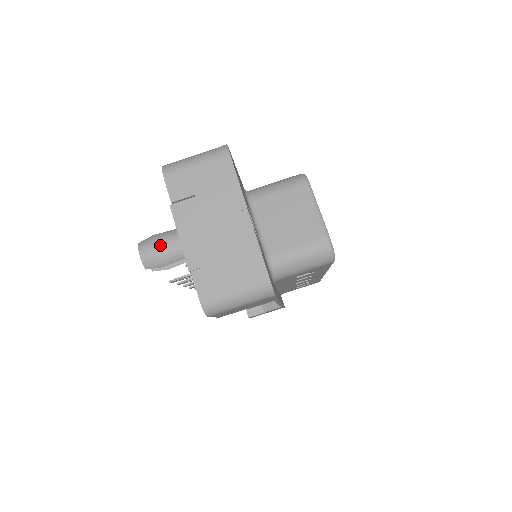
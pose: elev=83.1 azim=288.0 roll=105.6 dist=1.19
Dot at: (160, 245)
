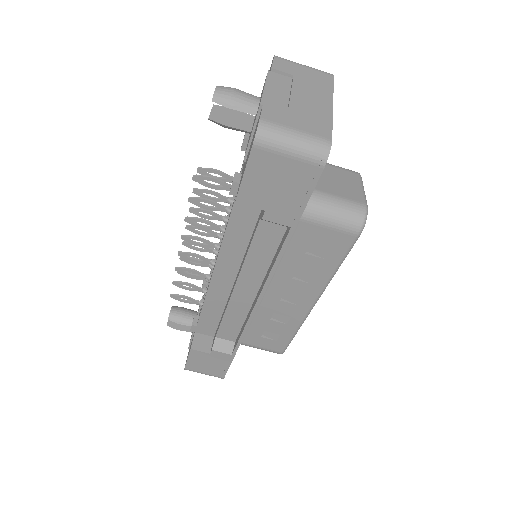
Dot at: (239, 91)
